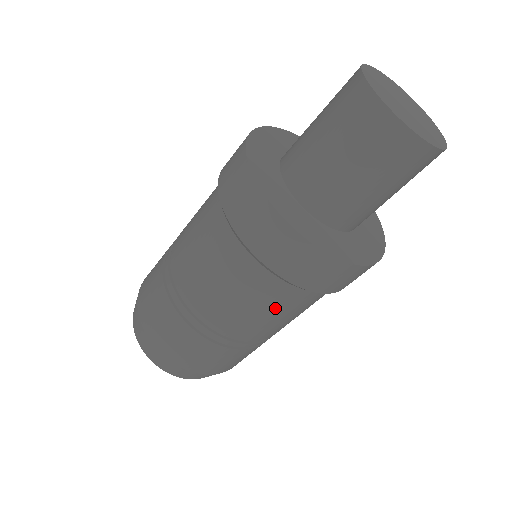
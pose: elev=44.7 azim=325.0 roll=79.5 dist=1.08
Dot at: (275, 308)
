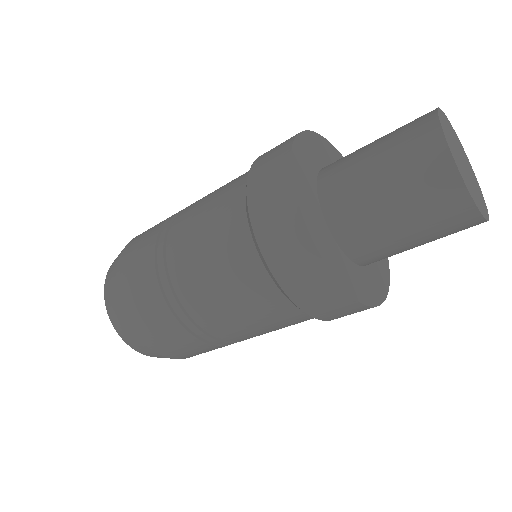
Dot at: (275, 323)
